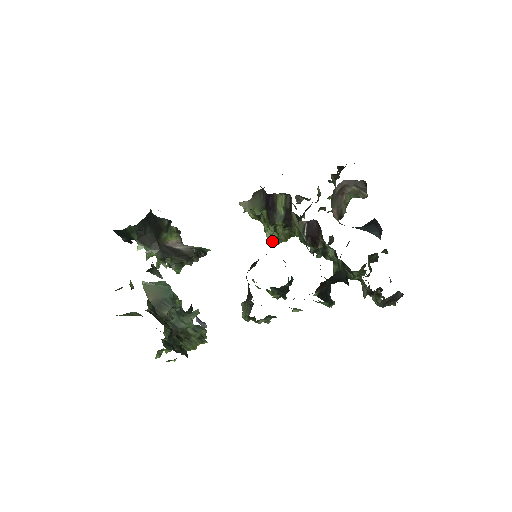
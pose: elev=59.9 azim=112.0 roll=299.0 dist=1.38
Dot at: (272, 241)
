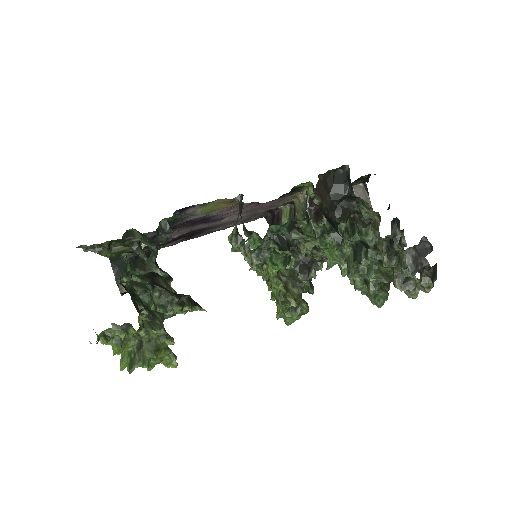
Dot at: (279, 302)
